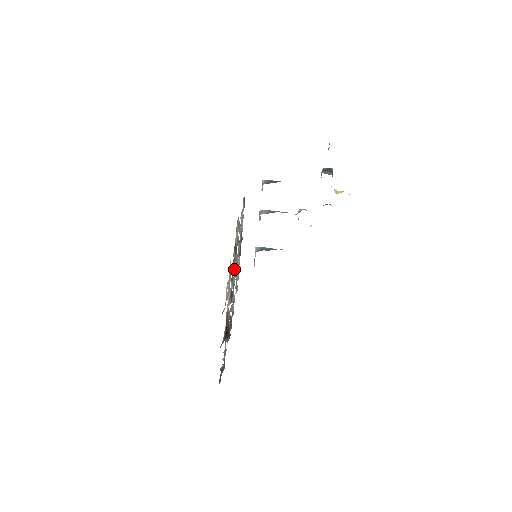
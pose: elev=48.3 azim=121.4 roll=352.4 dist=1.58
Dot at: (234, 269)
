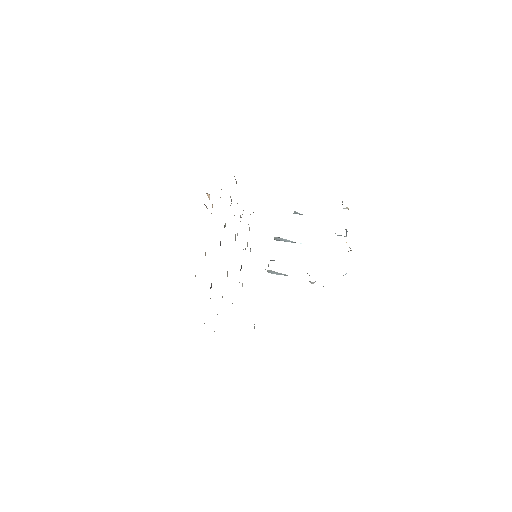
Dot at: occluded
